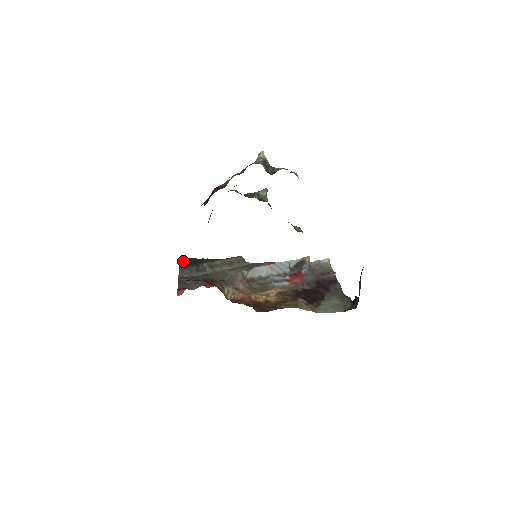
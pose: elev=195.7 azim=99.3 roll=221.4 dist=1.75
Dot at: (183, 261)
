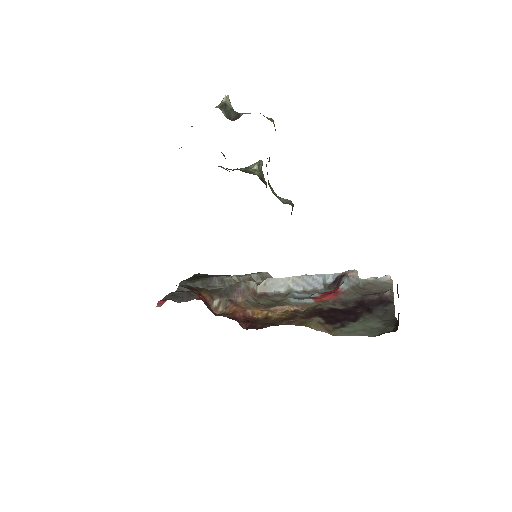
Dot at: (193, 276)
